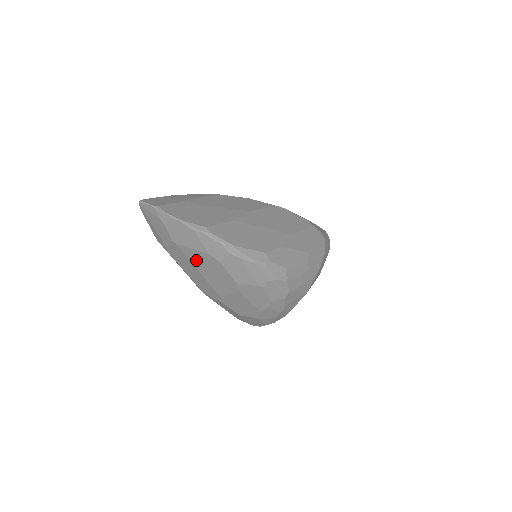
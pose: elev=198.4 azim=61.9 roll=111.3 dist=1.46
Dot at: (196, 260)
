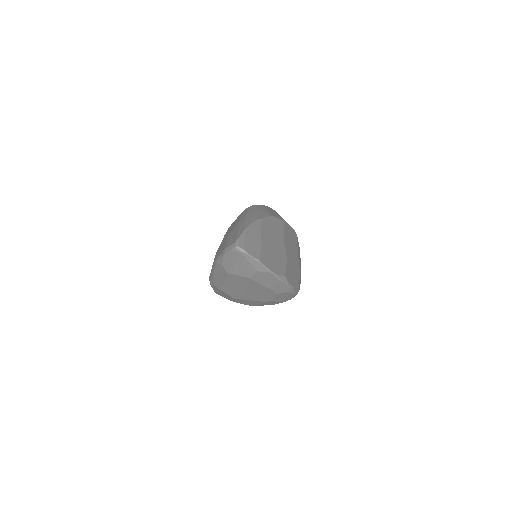
Dot at: (254, 287)
